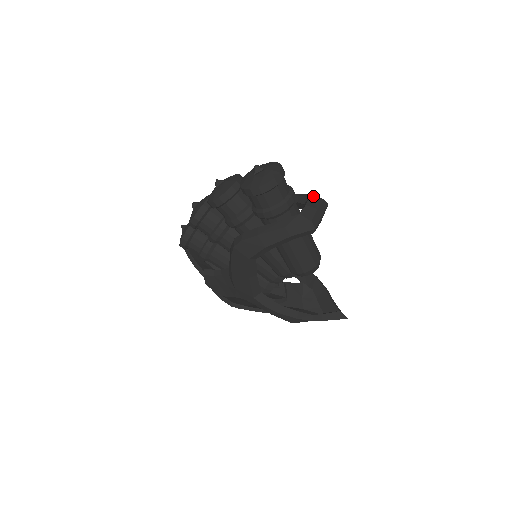
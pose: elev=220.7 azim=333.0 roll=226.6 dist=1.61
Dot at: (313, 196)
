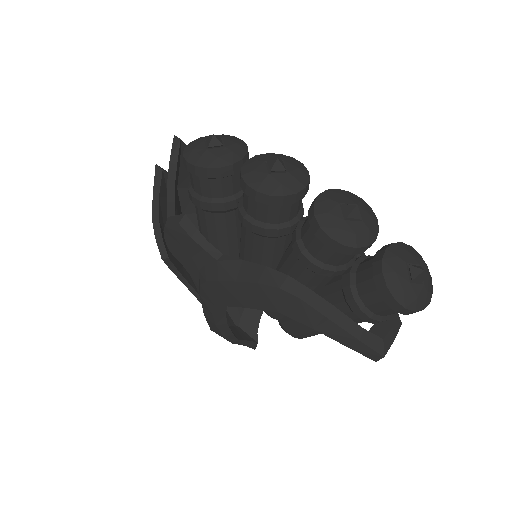
Dot at: occluded
